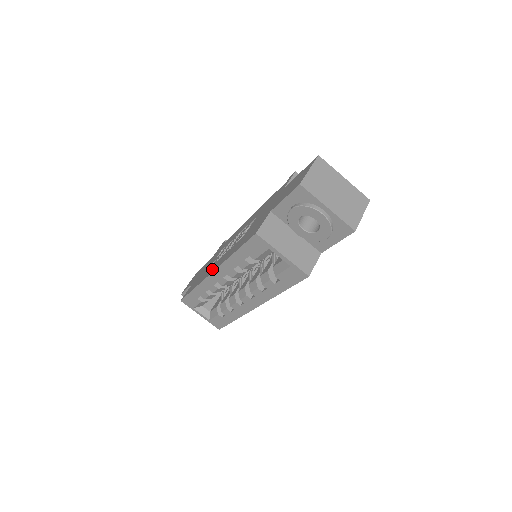
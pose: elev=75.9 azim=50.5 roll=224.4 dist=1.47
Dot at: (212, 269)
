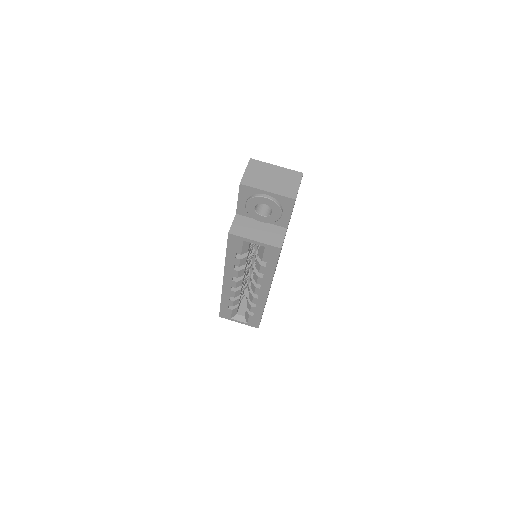
Dot at: occluded
